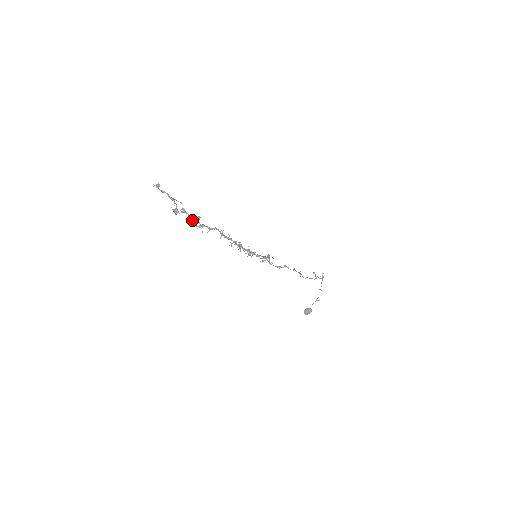
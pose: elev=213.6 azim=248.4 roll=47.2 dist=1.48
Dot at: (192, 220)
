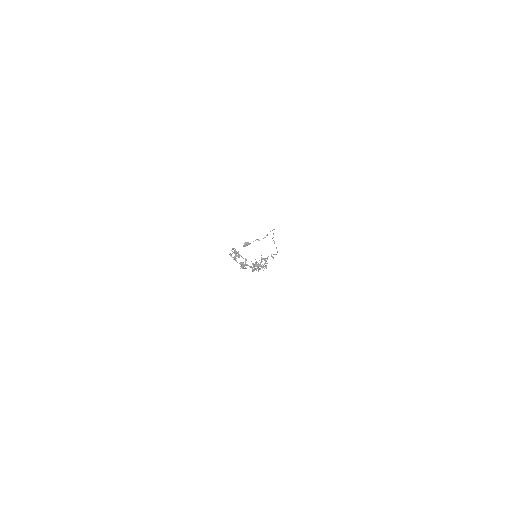
Dot at: occluded
